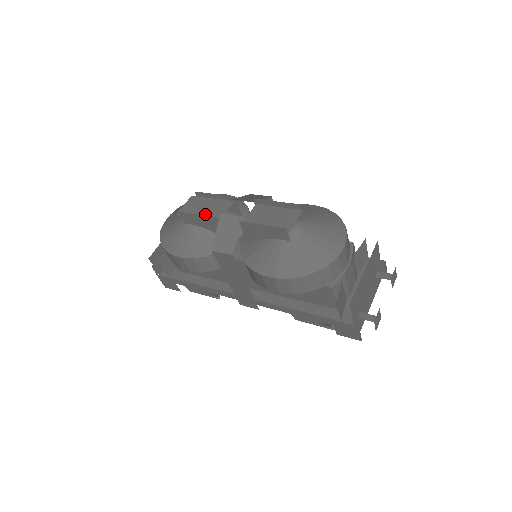
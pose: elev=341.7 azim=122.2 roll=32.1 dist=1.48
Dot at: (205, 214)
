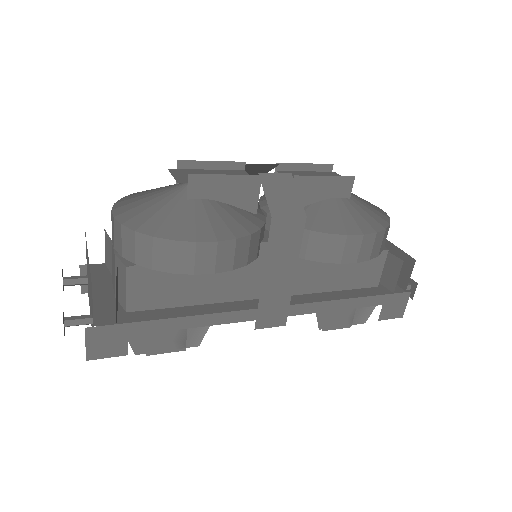
Dot at: occluded
